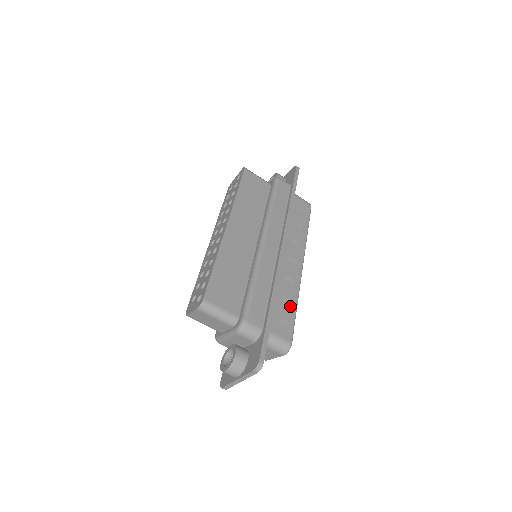
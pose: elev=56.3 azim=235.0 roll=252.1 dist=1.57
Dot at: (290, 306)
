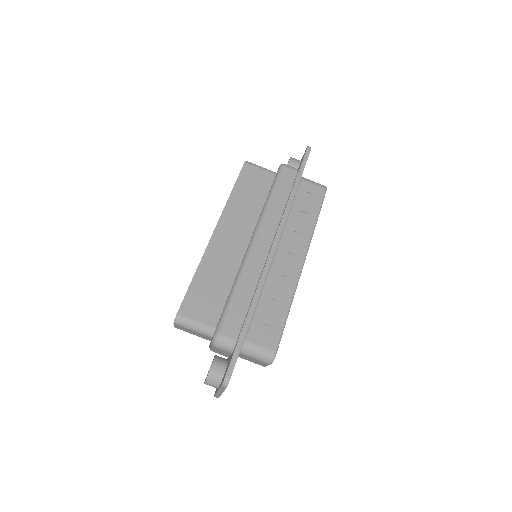
Dot at: (279, 311)
